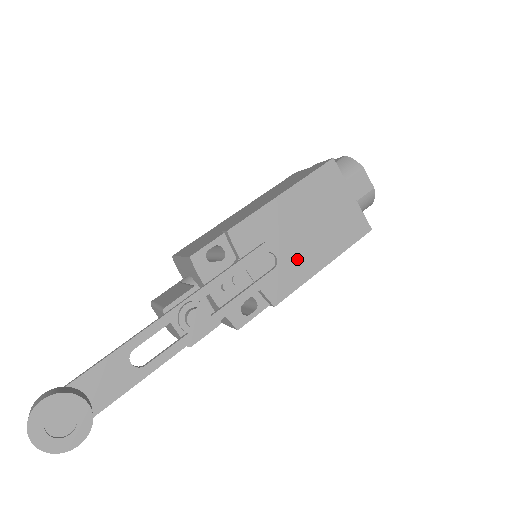
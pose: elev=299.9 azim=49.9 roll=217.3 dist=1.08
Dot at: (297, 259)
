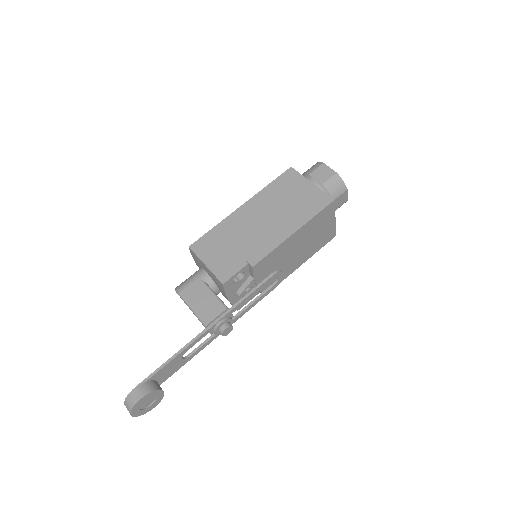
Dot at: (287, 267)
